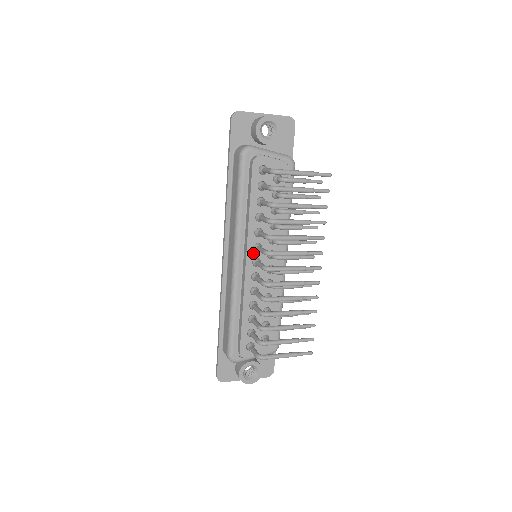
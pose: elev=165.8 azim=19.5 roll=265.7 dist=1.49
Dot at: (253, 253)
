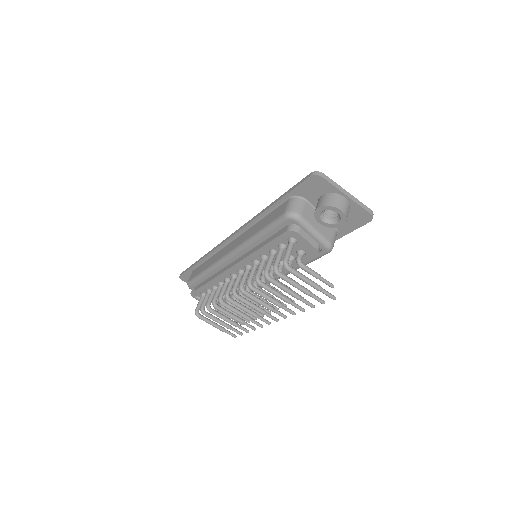
Dot at: (243, 267)
